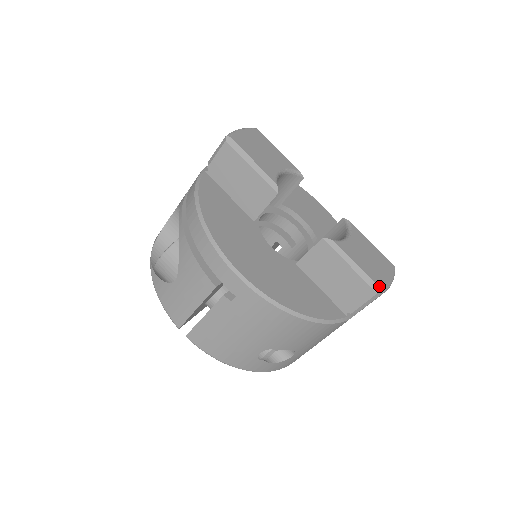
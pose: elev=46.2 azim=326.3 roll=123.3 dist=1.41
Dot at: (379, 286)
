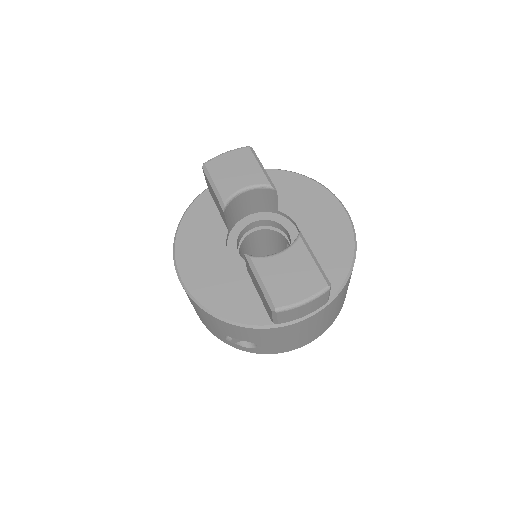
Dot at: (275, 305)
